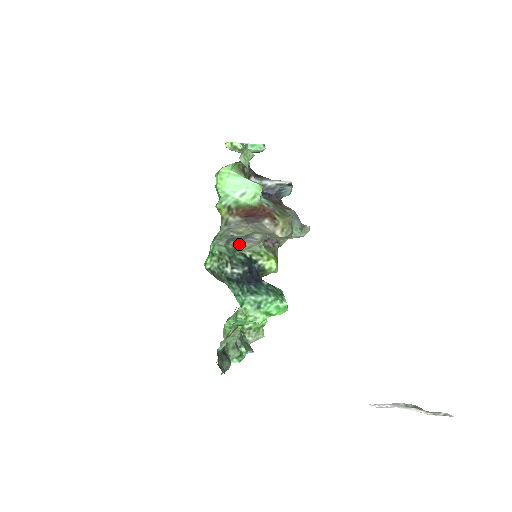
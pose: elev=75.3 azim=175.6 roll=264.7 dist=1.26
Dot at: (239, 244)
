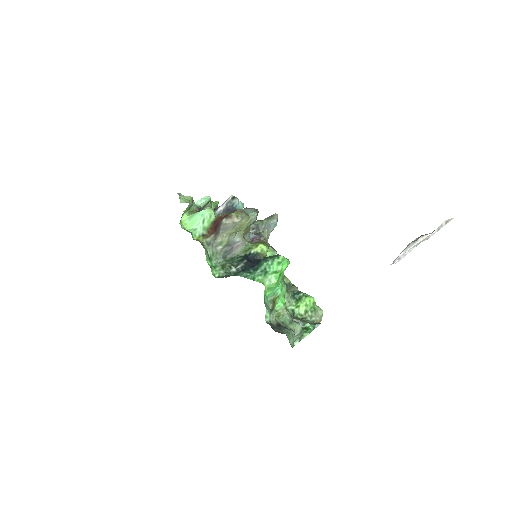
Dot at: (234, 254)
